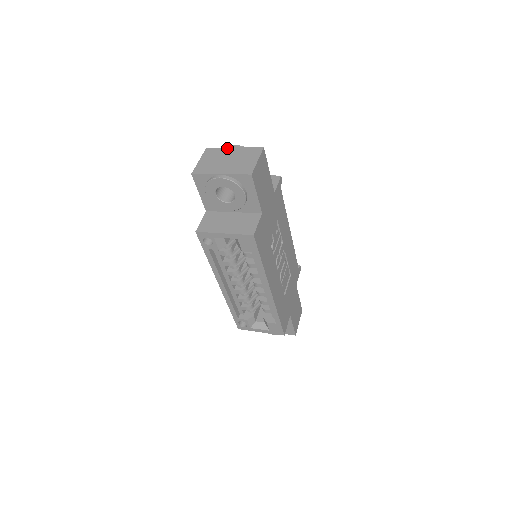
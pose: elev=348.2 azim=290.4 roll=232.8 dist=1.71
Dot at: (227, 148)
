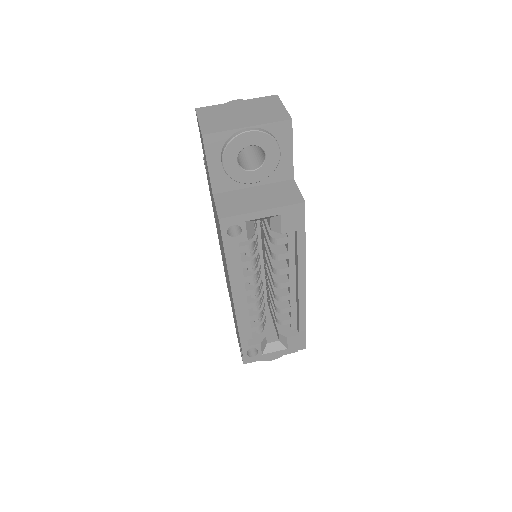
Dot at: (227, 103)
